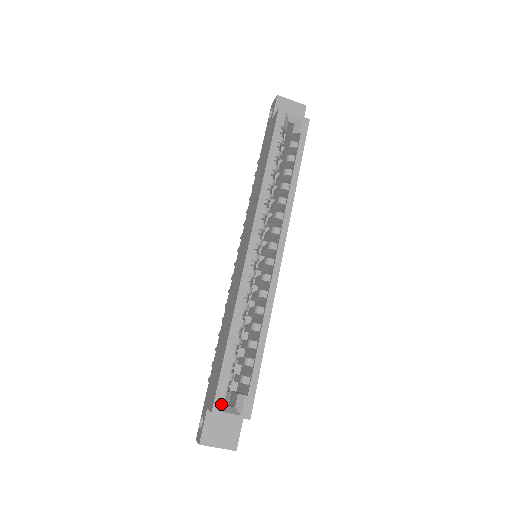
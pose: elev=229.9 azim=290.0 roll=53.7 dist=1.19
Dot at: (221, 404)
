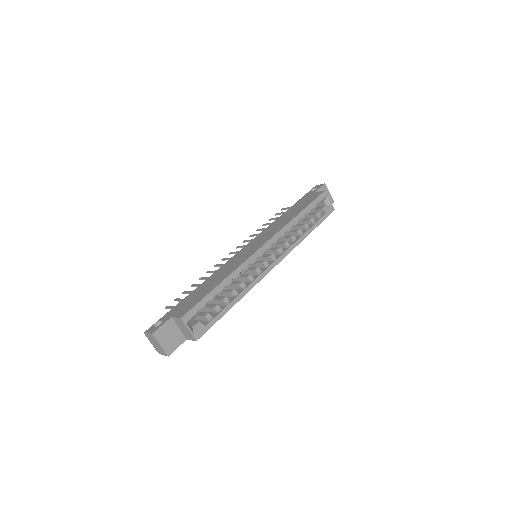
Dot at: (189, 318)
